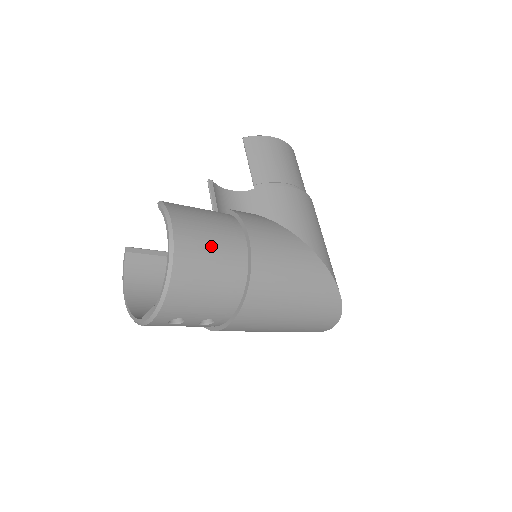
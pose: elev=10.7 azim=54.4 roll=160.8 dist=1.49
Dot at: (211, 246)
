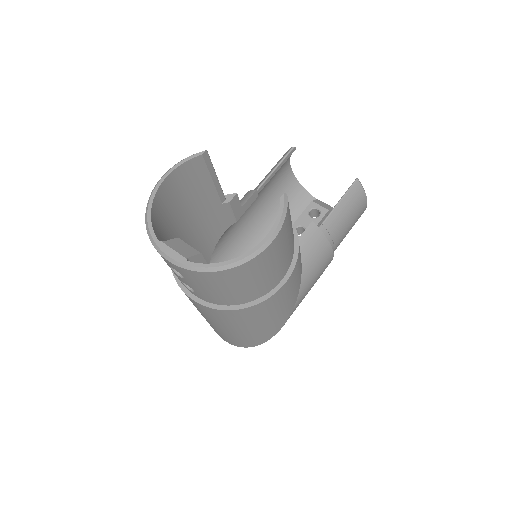
Dot at: (270, 270)
